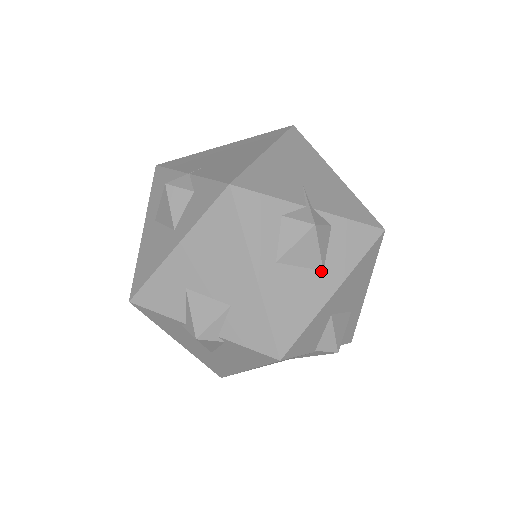
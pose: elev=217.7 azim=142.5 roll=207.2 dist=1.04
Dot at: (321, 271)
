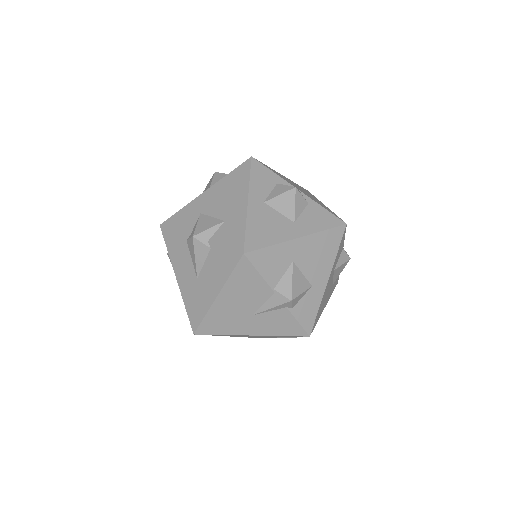
Dot at: (293, 222)
